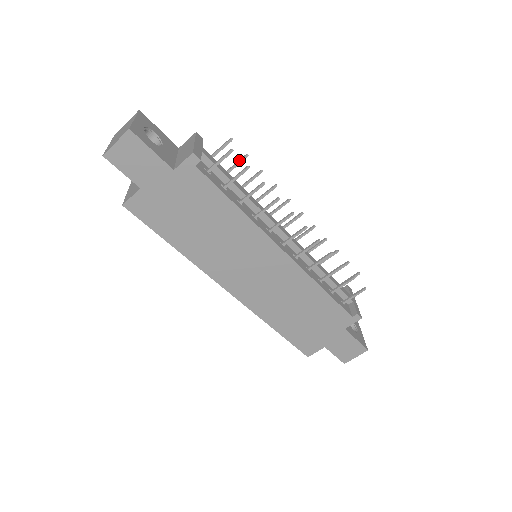
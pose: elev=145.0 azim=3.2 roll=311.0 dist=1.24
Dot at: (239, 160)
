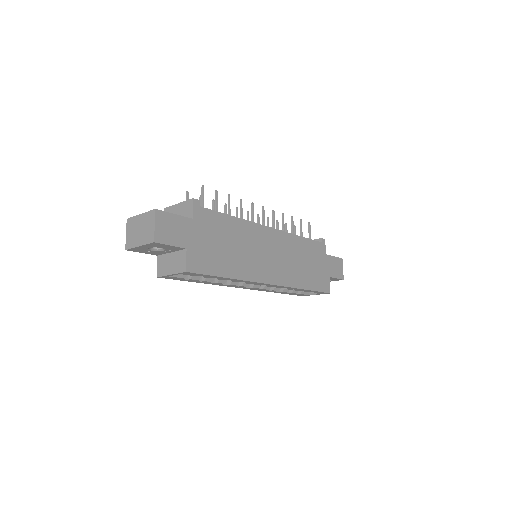
Dot at: (200, 203)
